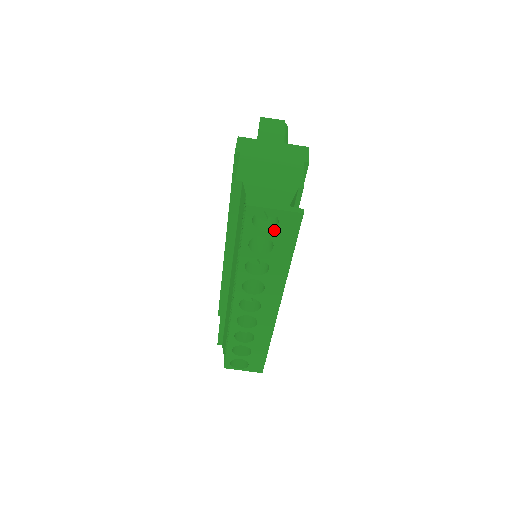
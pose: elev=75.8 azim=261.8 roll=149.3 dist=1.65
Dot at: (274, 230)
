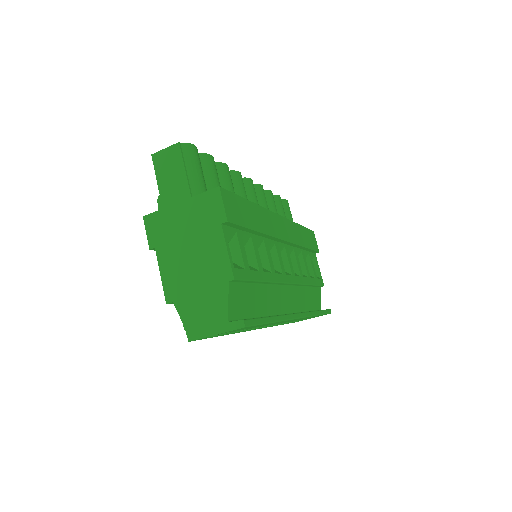
Dot at: (233, 331)
